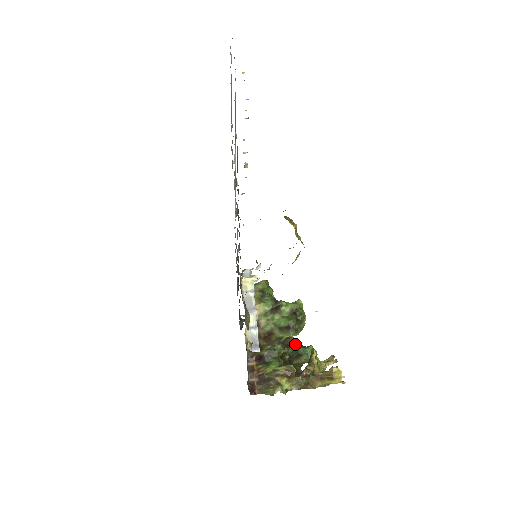
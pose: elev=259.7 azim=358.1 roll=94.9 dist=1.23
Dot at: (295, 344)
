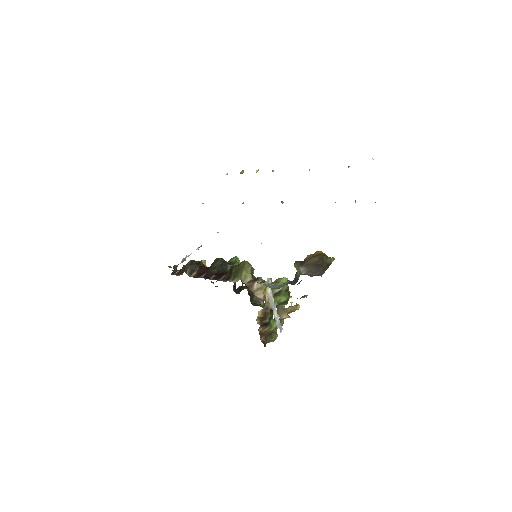
Dot at: occluded
